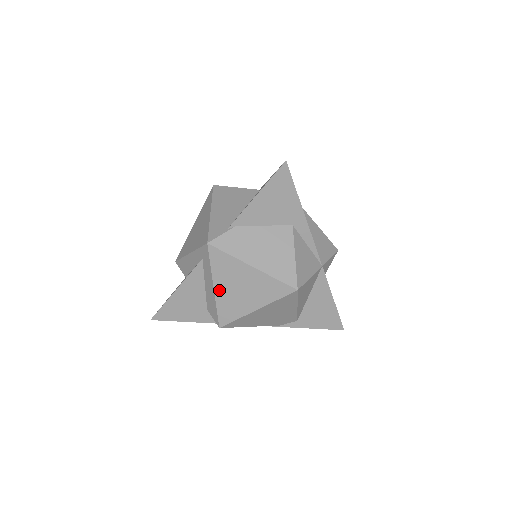
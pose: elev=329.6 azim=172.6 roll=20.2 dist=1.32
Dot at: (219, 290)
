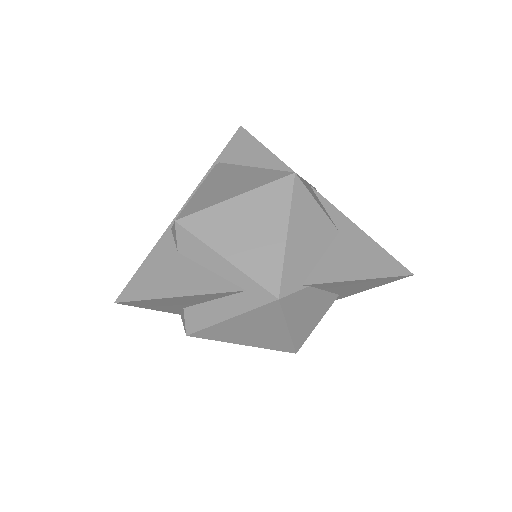
Dot at: (231, 322)
